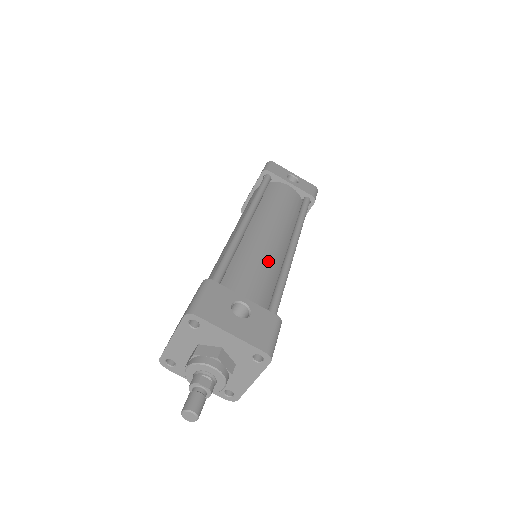
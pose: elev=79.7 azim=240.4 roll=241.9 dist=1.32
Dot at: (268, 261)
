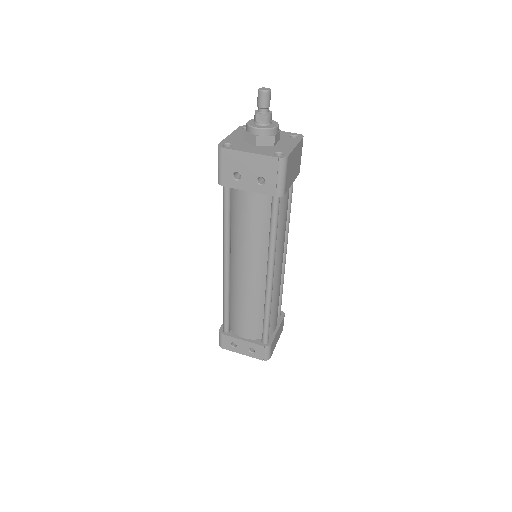
Dot at: occluded
